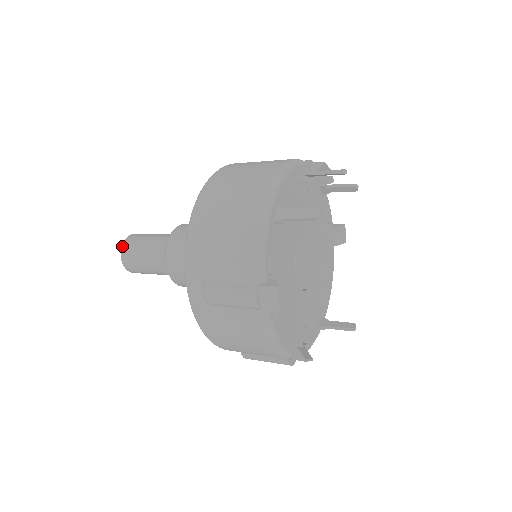
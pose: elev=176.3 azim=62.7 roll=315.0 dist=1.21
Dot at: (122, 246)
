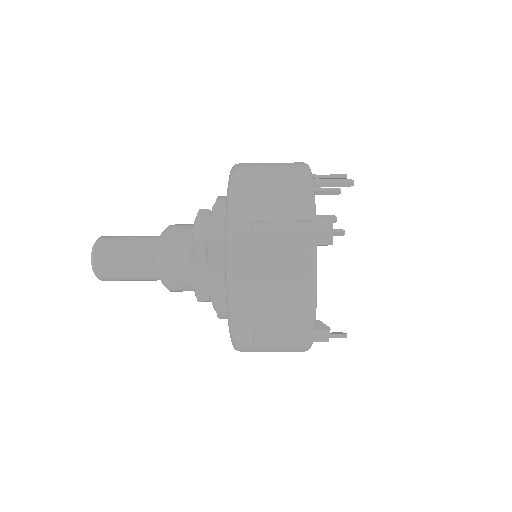
Dot at: (97, 241)
